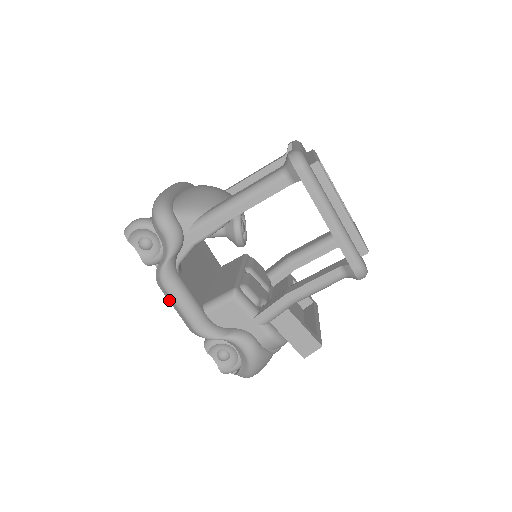
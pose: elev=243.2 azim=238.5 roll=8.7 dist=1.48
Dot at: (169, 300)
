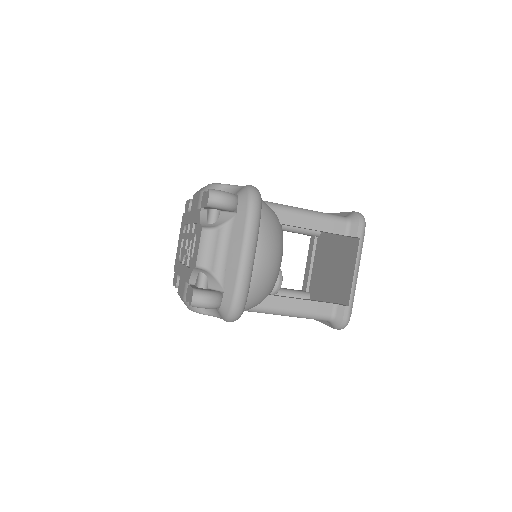
Dot at: occluded
